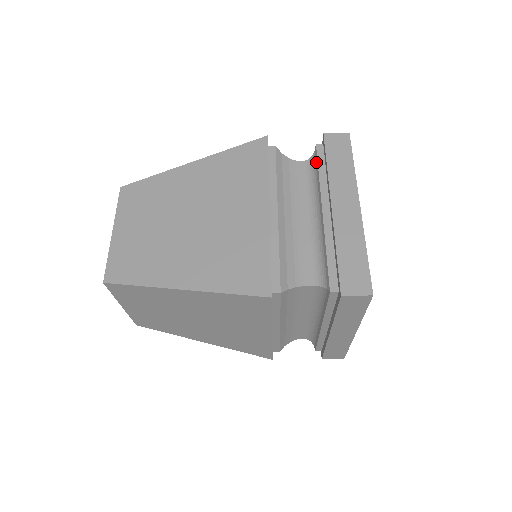
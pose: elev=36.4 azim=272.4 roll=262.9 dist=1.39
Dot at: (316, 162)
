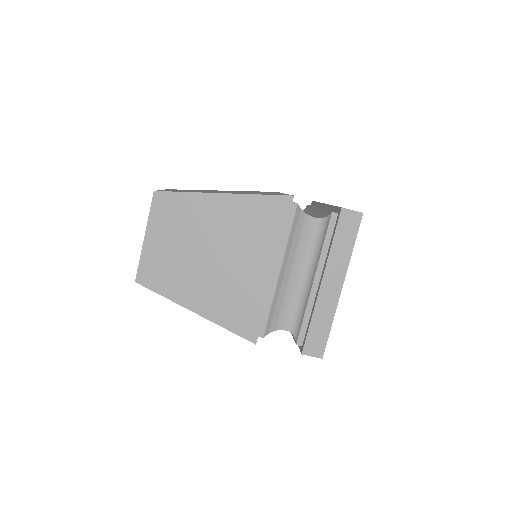
Dot at: (308, 207)
